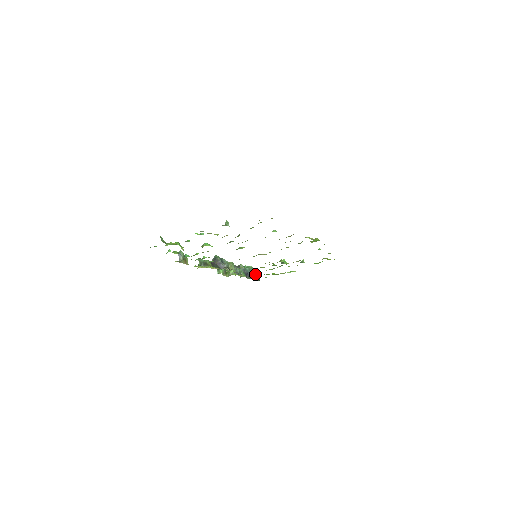
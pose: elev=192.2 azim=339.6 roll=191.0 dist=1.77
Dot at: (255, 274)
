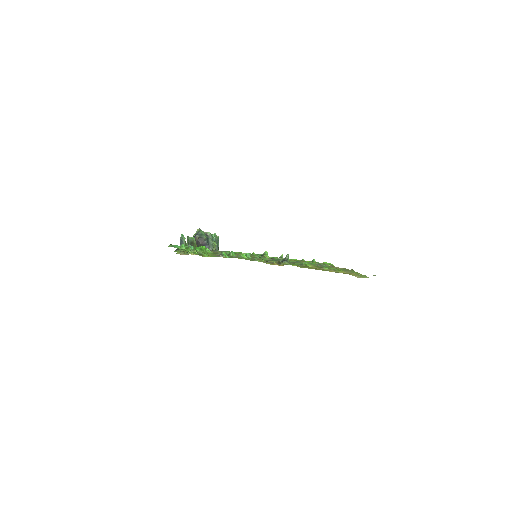
Dot at: (218, 245)
